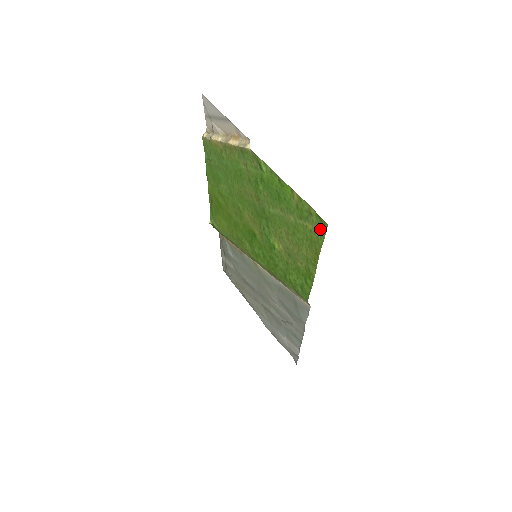
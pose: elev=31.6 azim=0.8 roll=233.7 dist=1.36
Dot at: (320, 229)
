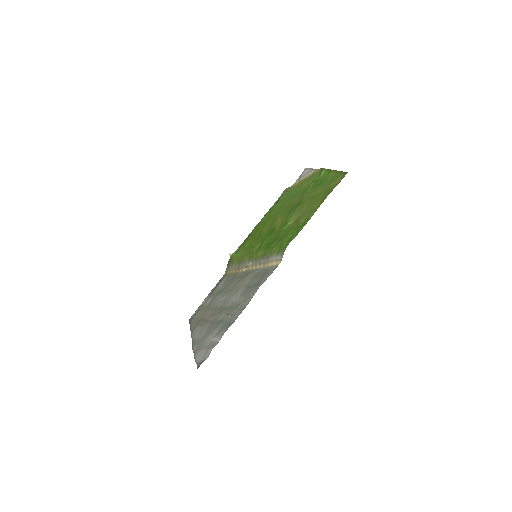
Dot at: (340, 180)
